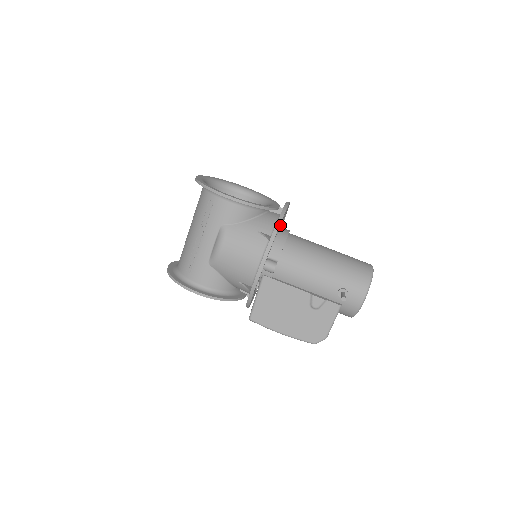
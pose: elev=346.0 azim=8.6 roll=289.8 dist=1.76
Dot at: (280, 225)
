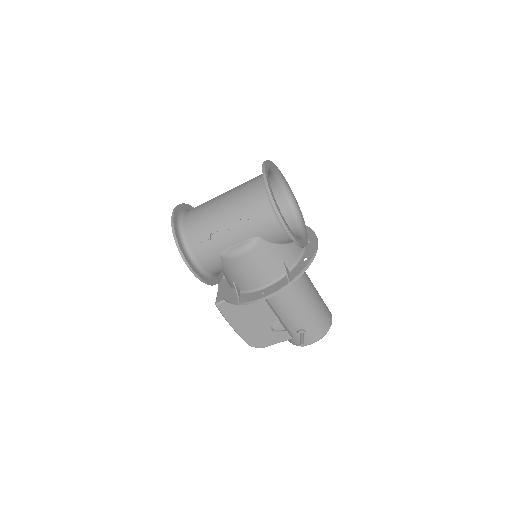
Dot at: occluded
